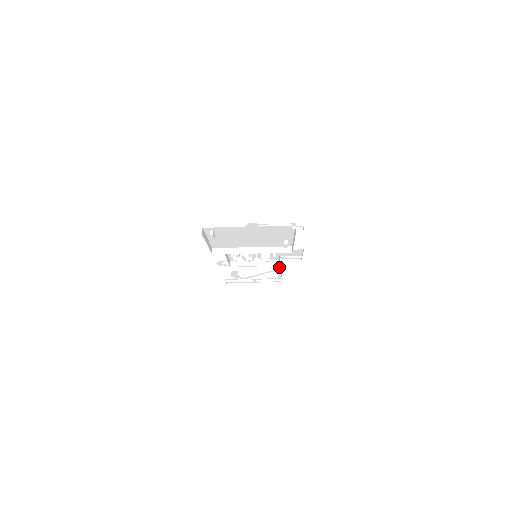
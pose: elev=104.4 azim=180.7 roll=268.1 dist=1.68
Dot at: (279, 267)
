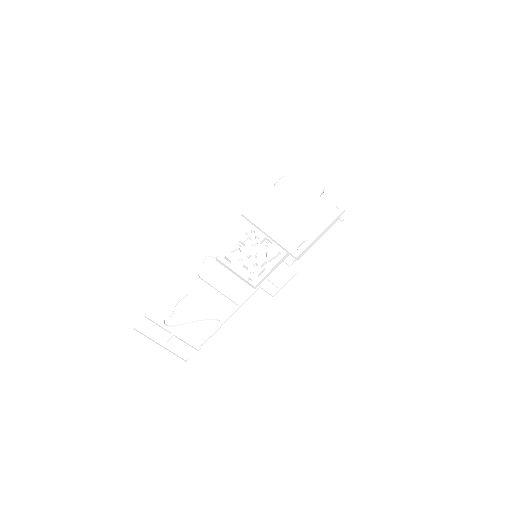
Dot at: occluded
